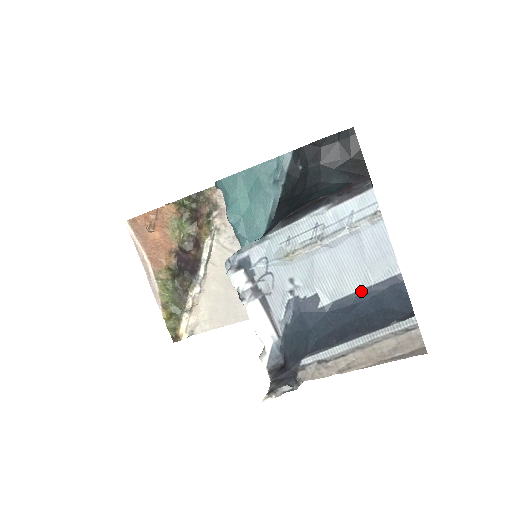
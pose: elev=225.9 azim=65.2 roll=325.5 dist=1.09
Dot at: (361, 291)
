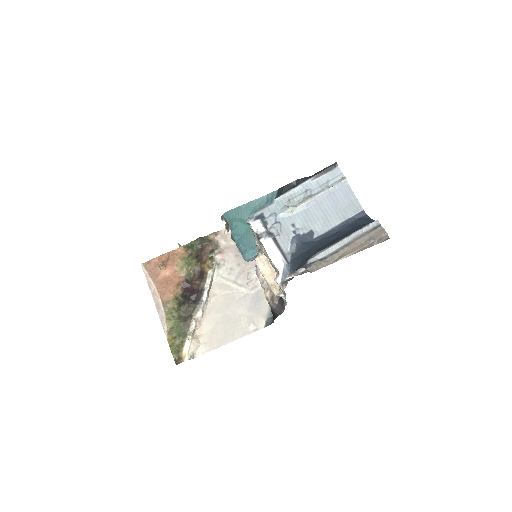
Dot at: (340, 224)
